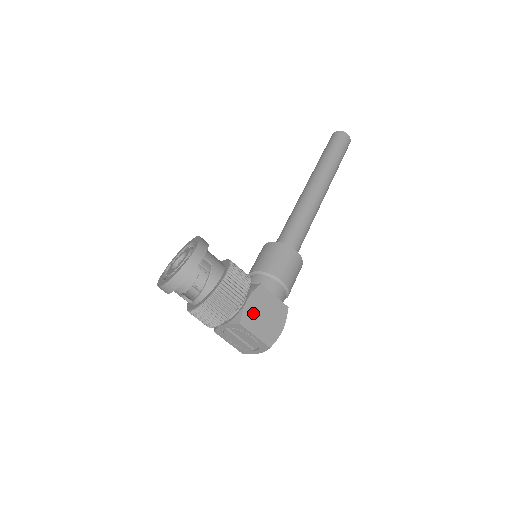
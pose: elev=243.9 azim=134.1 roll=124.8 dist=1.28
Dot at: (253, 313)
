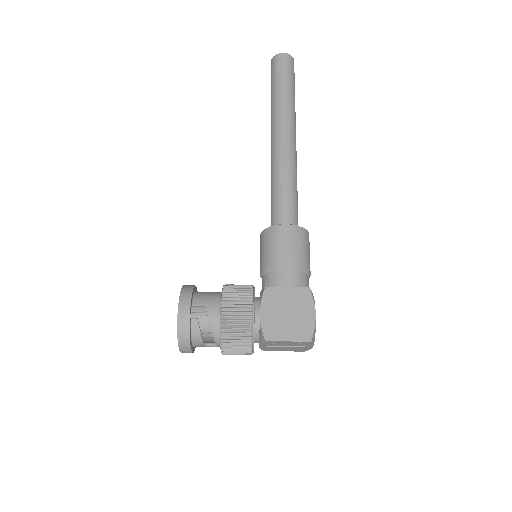
Dot at: (273, 321)
